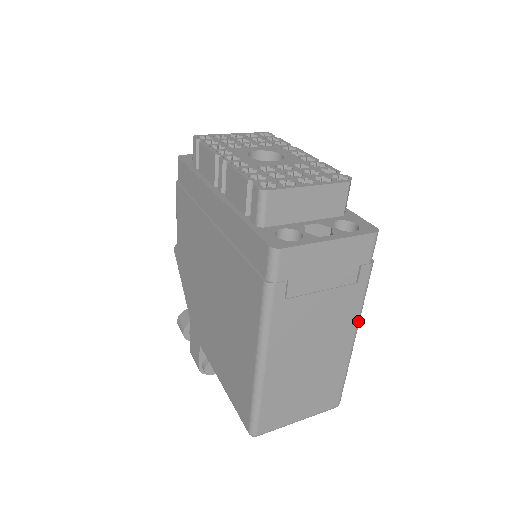
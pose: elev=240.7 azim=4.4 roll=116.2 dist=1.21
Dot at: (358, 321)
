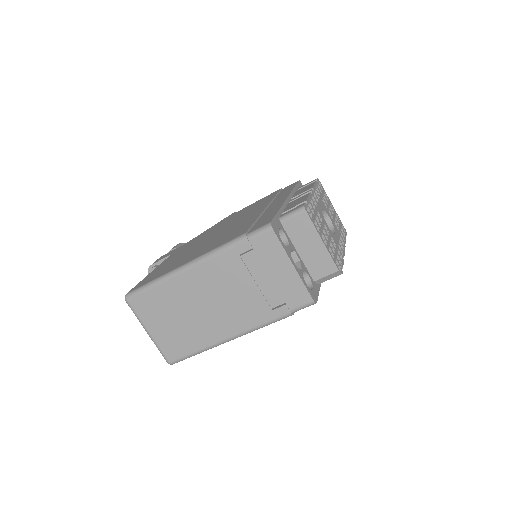
Dot at: (244, 332)
